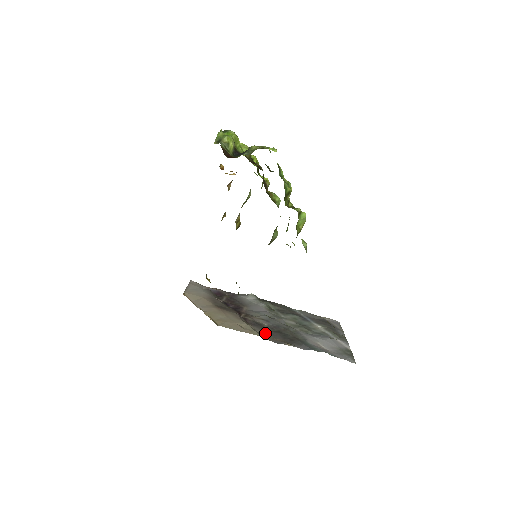
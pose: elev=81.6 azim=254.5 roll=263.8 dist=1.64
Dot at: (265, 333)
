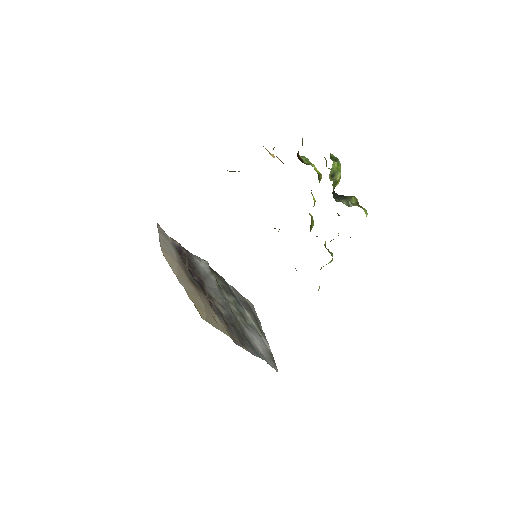
Dot at: (227, 328)
